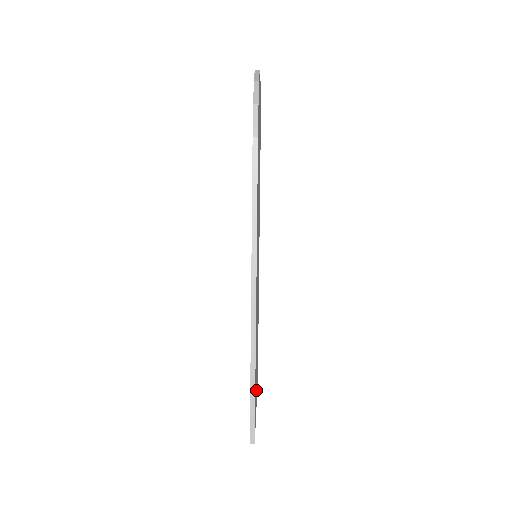
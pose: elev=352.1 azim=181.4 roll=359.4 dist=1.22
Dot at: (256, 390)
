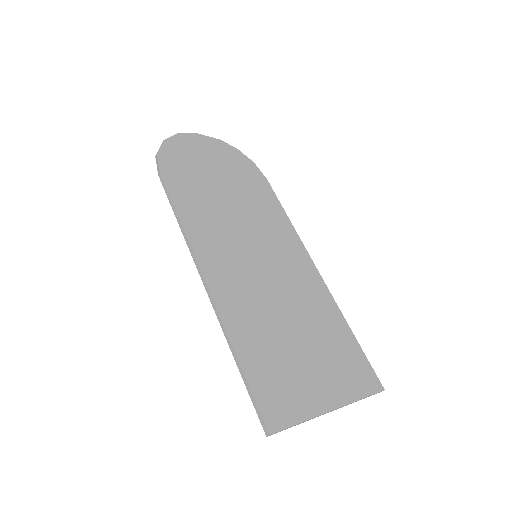
Dot at: (311, 386)
